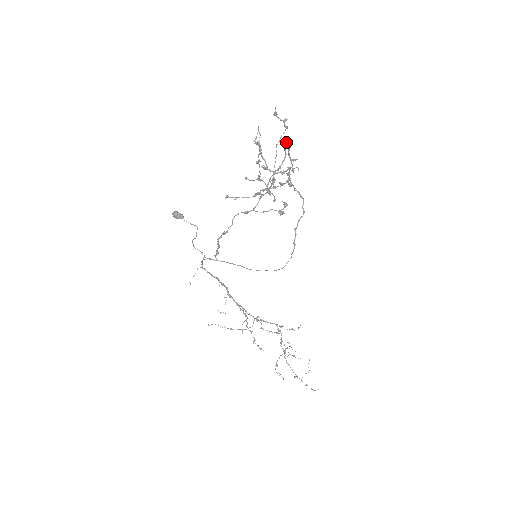
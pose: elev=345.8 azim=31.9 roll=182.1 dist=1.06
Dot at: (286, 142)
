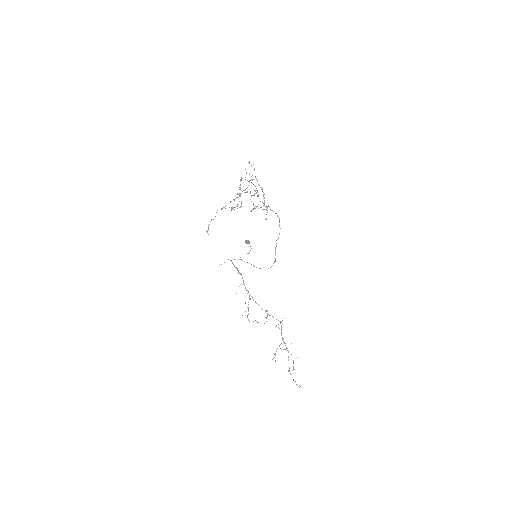
Dot at: (255, 177)
